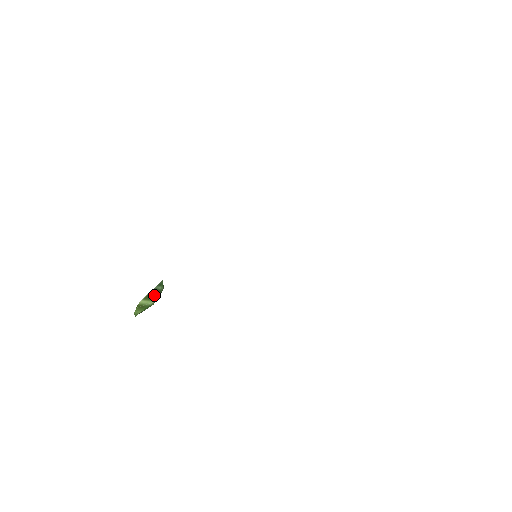
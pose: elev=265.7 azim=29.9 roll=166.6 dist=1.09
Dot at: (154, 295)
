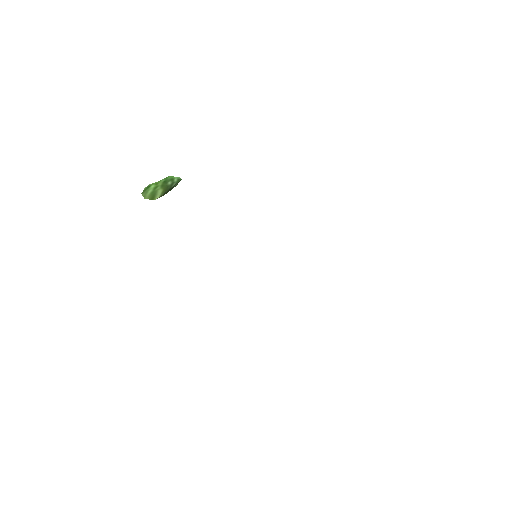
Dot at: (168, 191)
